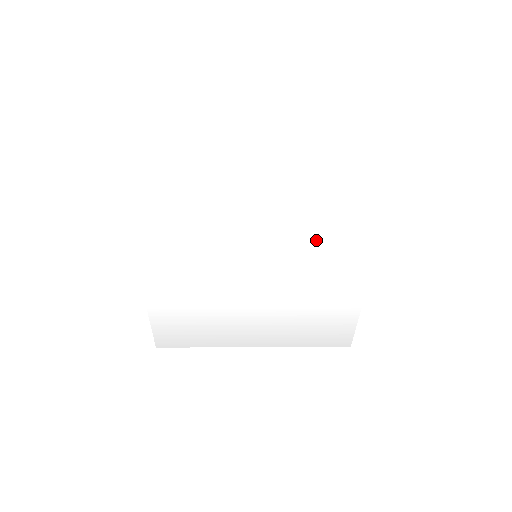
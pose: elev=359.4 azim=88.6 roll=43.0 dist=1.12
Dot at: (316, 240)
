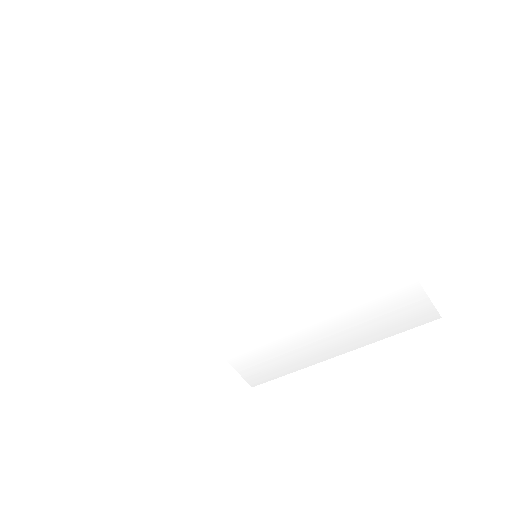
Dot at: (293, 213)
